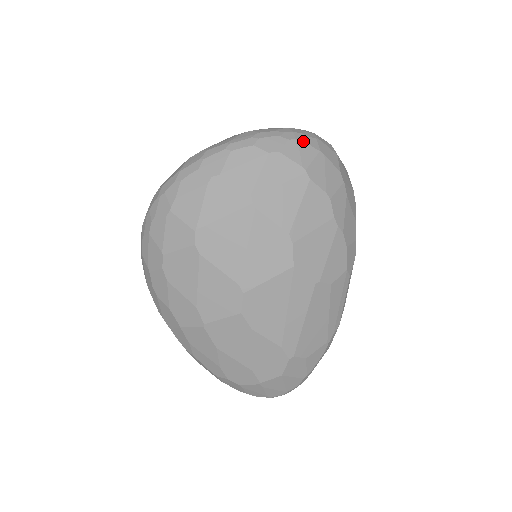
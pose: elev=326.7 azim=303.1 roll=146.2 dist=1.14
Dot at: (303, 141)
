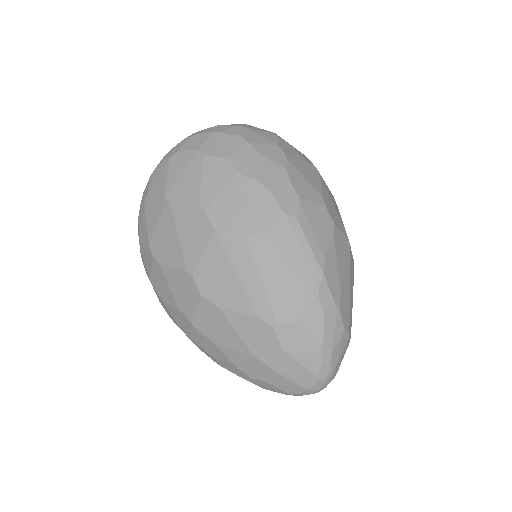
Dot at: (198, 134)
